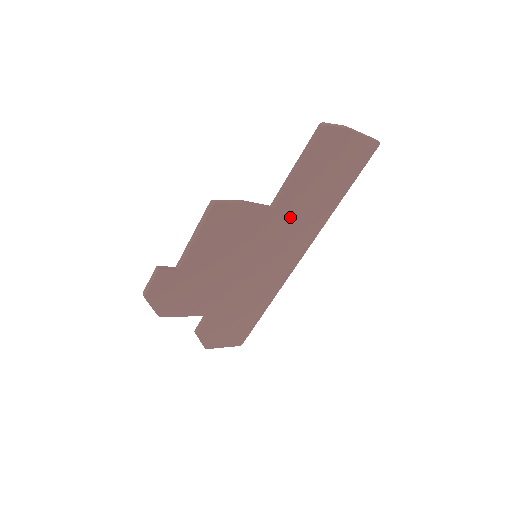
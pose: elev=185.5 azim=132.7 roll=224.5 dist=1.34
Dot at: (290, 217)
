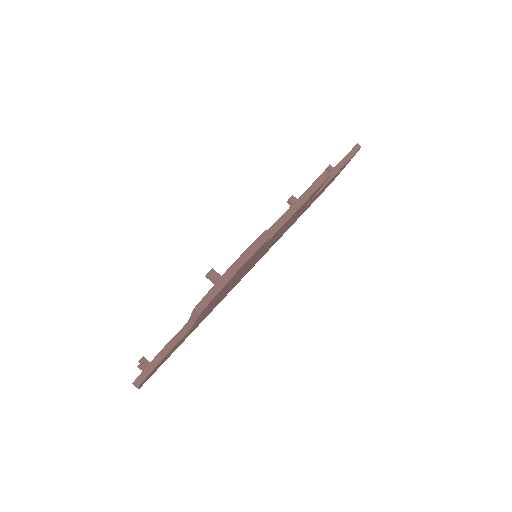
Dot at: occluded
